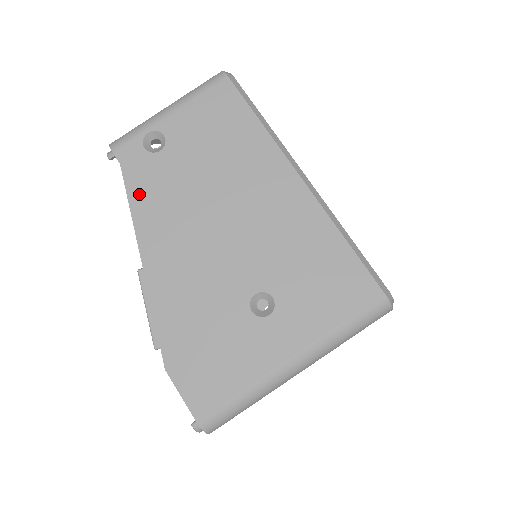
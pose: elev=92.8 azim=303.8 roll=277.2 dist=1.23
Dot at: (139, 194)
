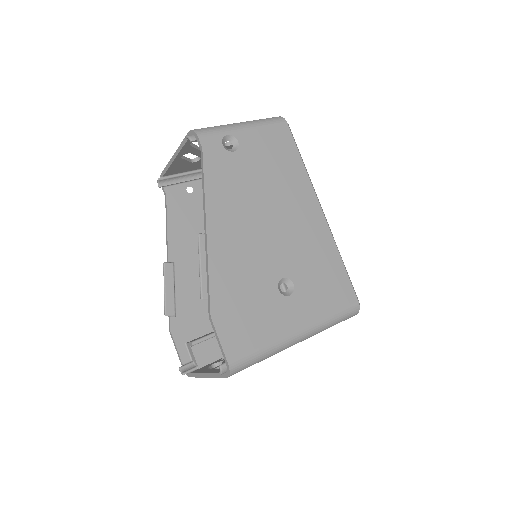
Dot at: (213, 176)
